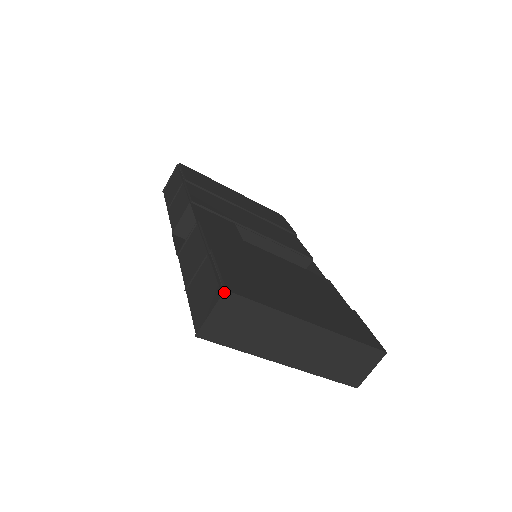
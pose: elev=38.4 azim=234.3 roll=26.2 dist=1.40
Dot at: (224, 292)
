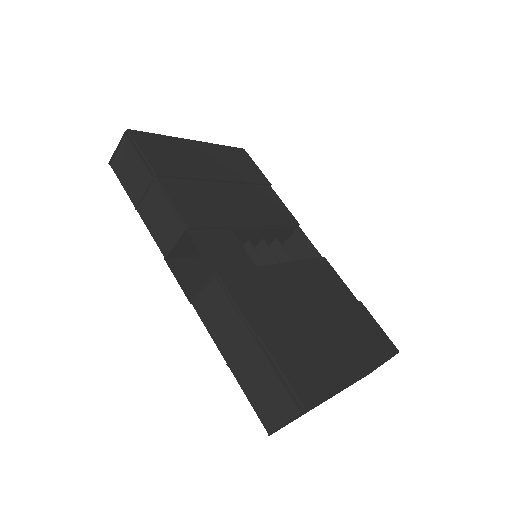
Dot at: (303, 410)
